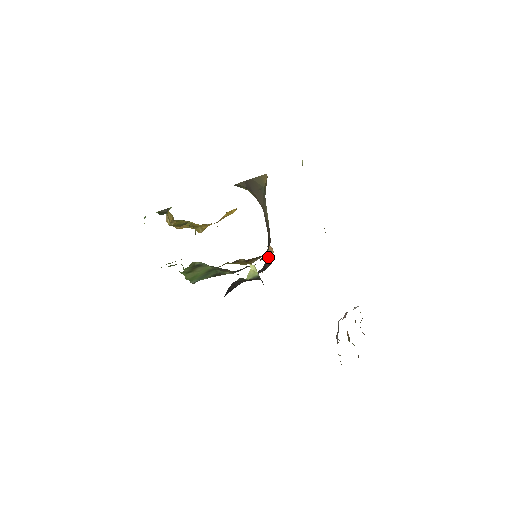
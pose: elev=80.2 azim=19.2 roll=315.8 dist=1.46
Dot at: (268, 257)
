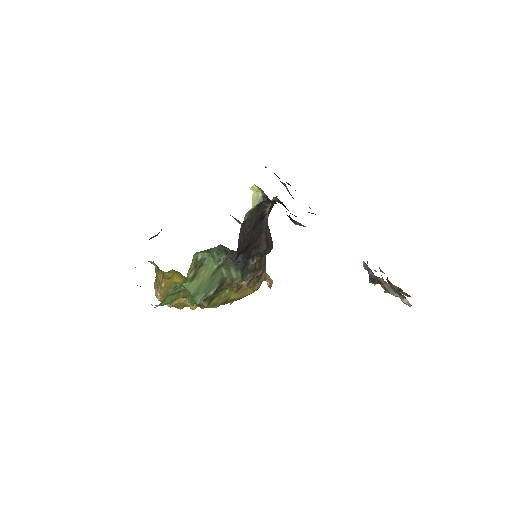
Dot at: (267, 229)
